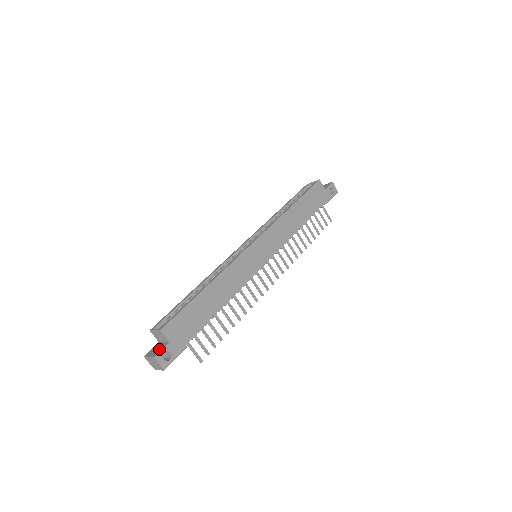
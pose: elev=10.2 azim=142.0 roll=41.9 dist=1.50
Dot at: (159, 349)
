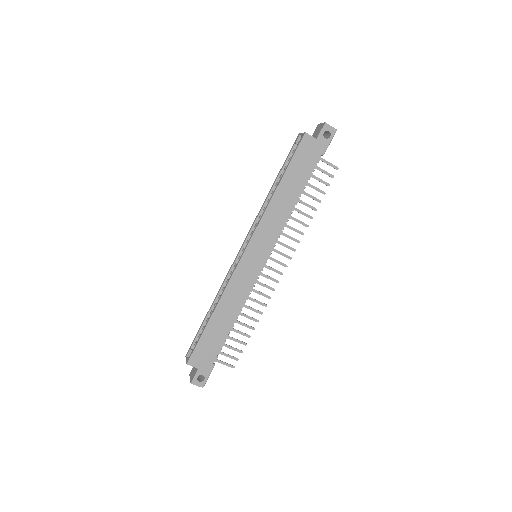
Dot at: (194, 374)
